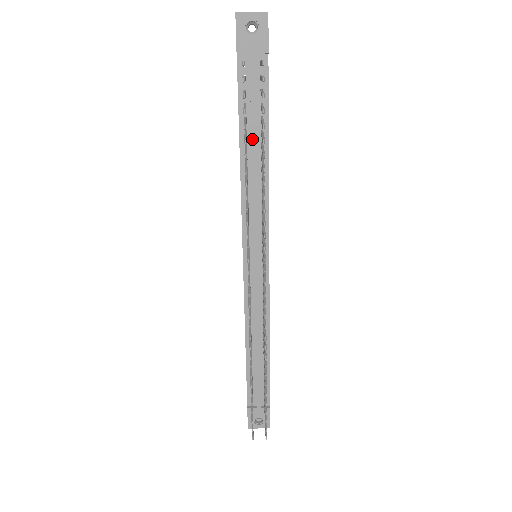
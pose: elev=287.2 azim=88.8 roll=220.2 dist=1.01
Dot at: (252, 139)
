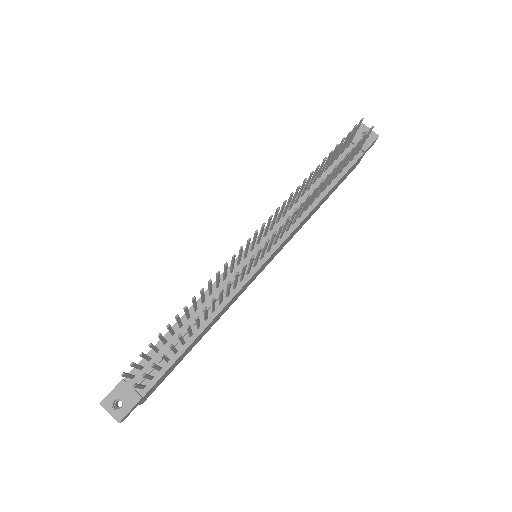
Dot at: occluded
